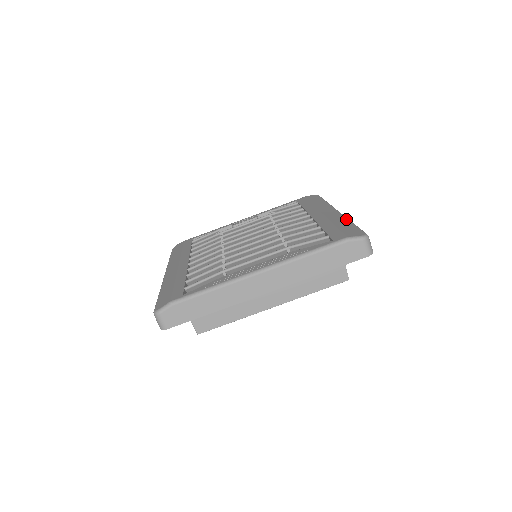
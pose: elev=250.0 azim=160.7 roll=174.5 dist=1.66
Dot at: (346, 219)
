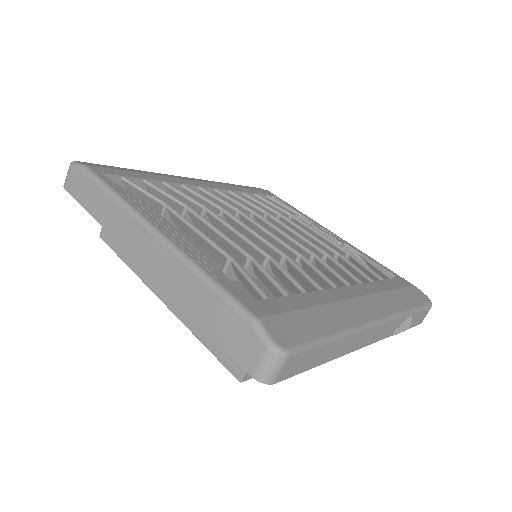
Dot at: (346, 326)
